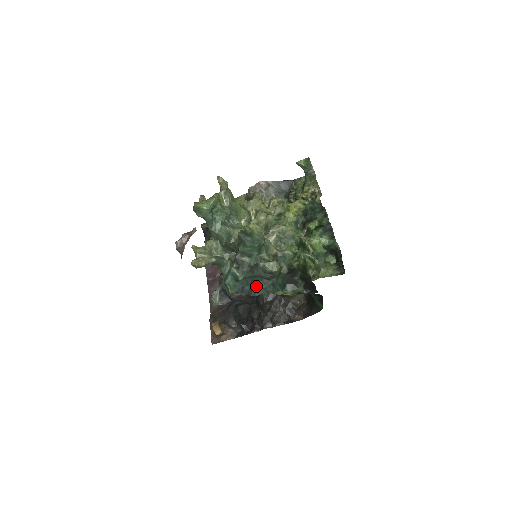
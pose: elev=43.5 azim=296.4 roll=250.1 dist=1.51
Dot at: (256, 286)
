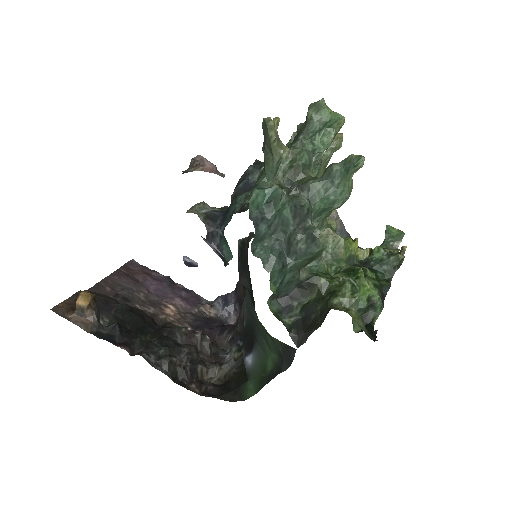
Dot at: (265, 245)
